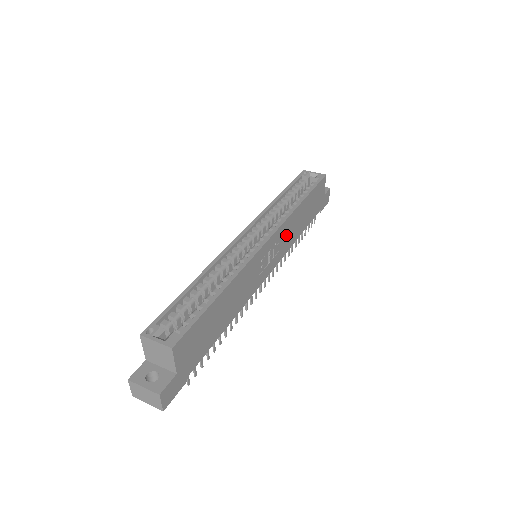
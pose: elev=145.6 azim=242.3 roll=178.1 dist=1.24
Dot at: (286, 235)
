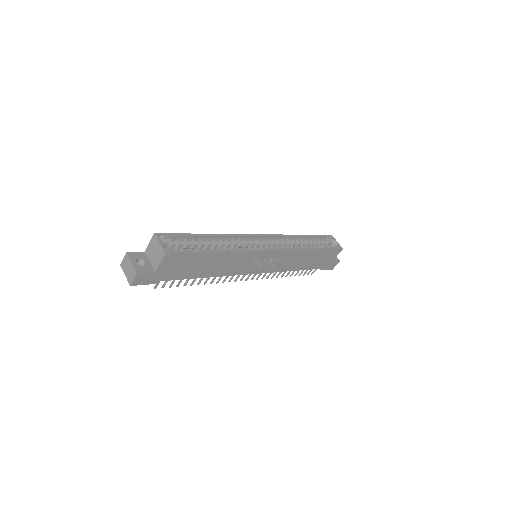
Dot at: (285, 260)
